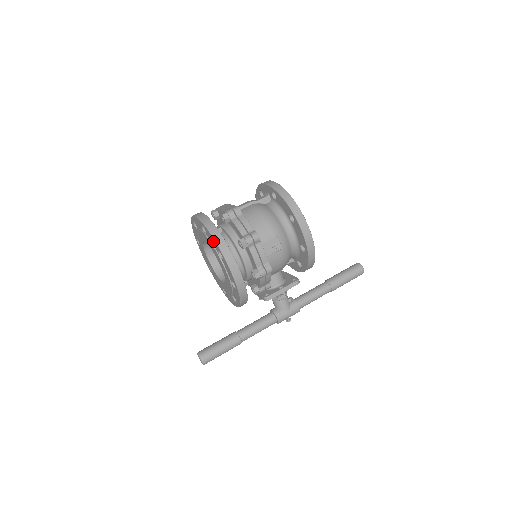
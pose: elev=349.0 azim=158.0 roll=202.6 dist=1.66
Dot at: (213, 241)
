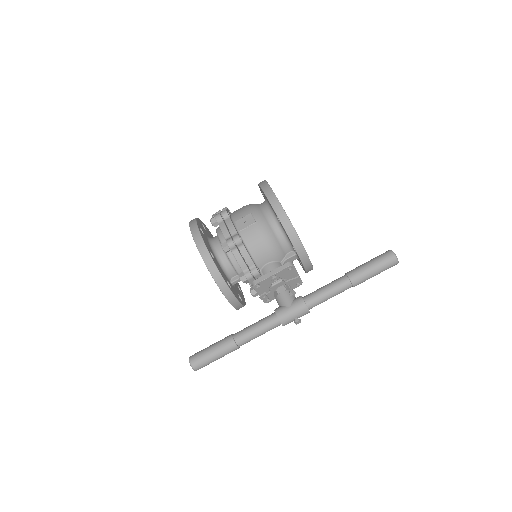
Dot at: occluded
